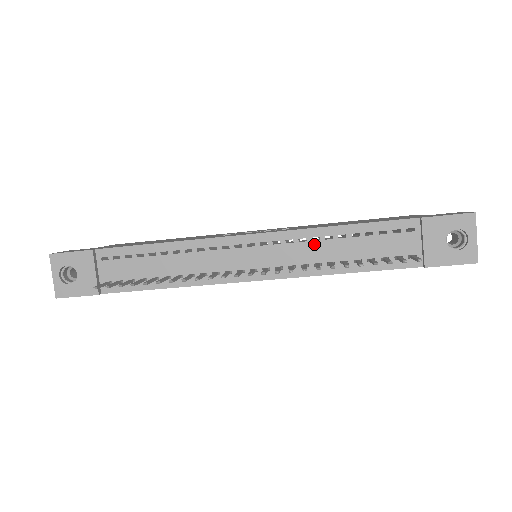
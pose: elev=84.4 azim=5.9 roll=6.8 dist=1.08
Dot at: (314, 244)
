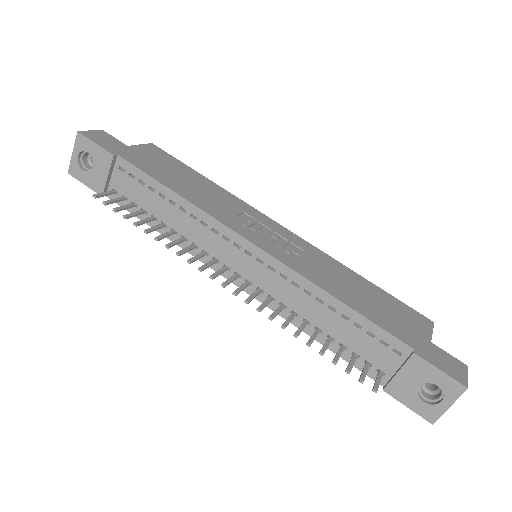
Dot at: (303, 295)
